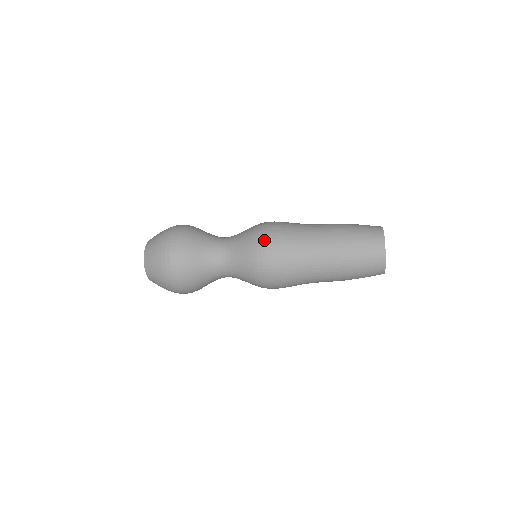
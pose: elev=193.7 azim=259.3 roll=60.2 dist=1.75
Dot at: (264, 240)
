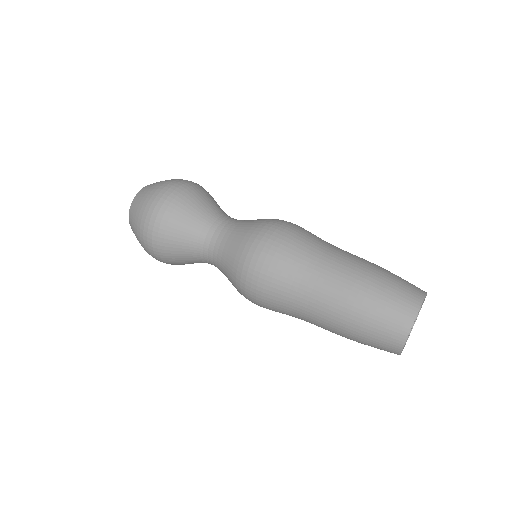
Dot at: (255, 260)
